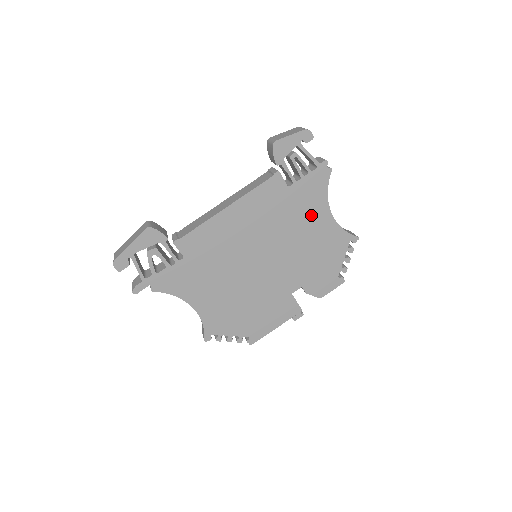
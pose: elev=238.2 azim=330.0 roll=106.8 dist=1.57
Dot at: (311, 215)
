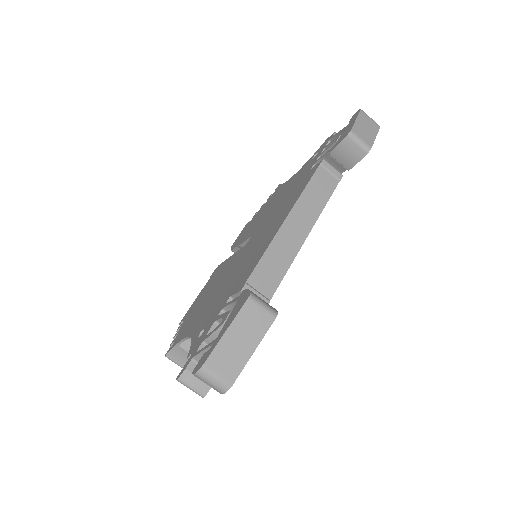
Dot at: occluded
